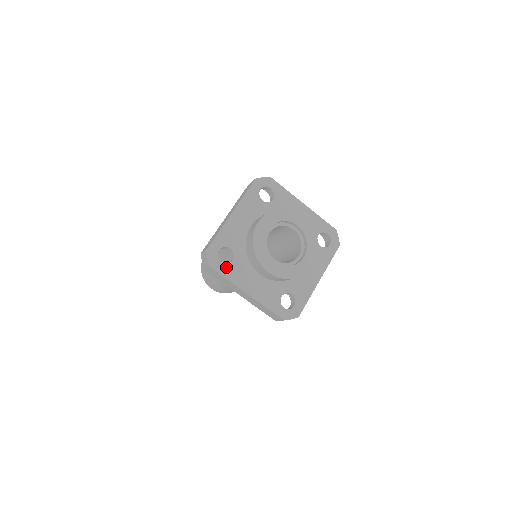
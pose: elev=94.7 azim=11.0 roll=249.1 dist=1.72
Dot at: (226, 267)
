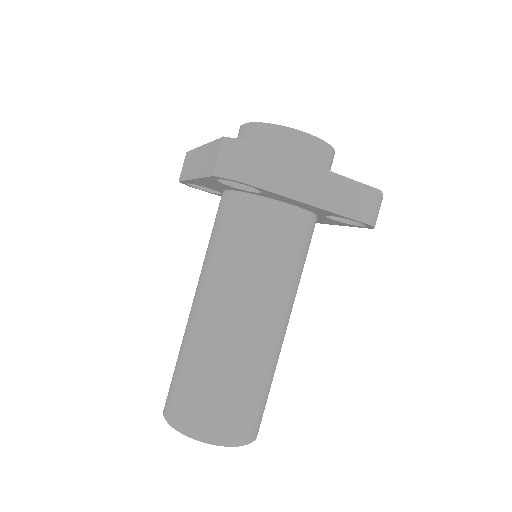
Dot at: occluded
